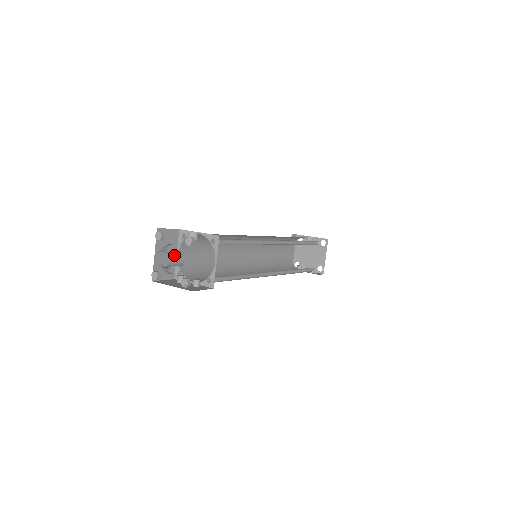
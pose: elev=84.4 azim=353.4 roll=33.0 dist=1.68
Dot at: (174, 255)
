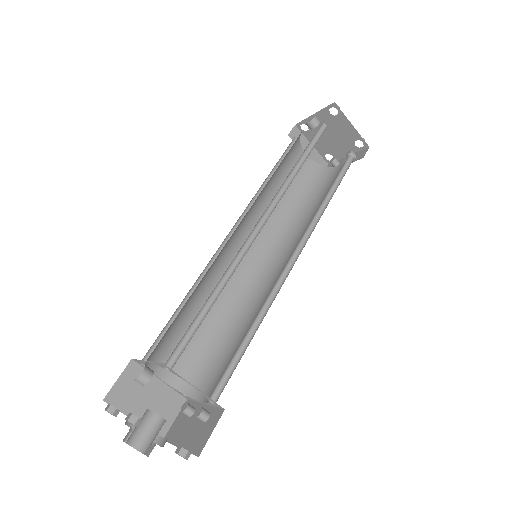
Dot at: (140, 435)
